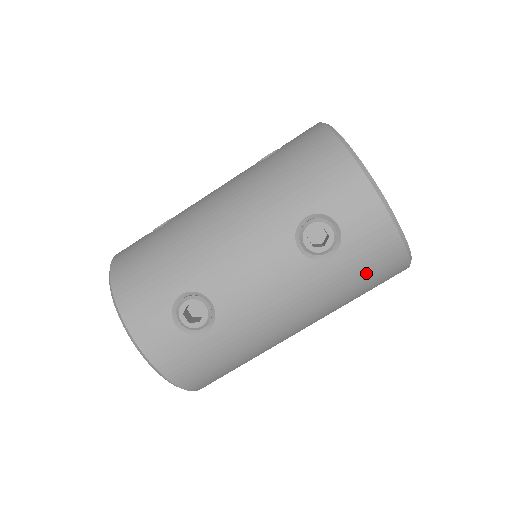
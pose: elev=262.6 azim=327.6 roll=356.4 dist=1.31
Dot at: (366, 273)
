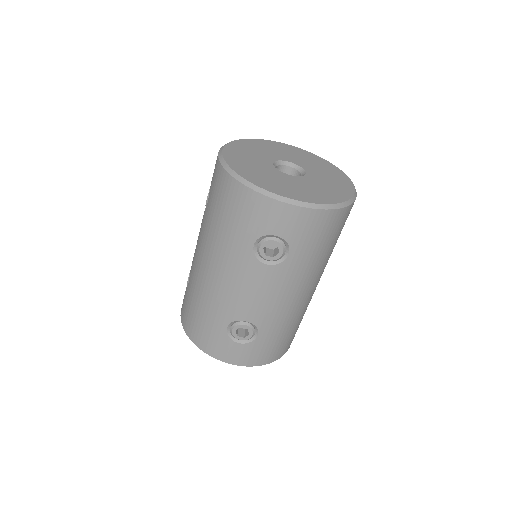
Dot at: (322, 240)
